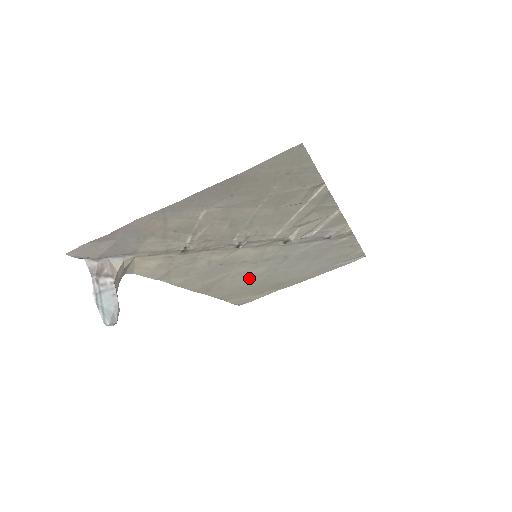
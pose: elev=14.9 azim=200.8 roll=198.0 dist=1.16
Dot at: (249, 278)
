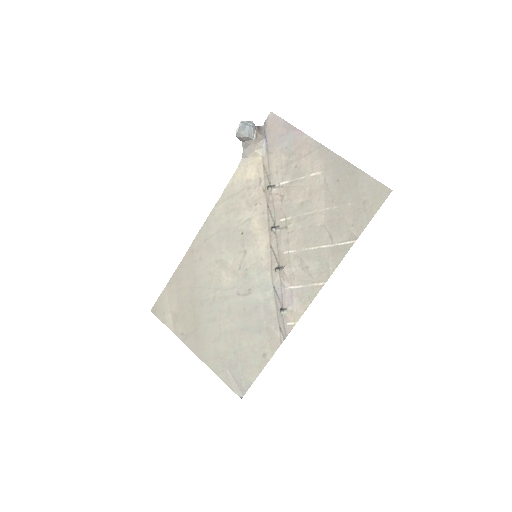
Dot at: (212, 280)
